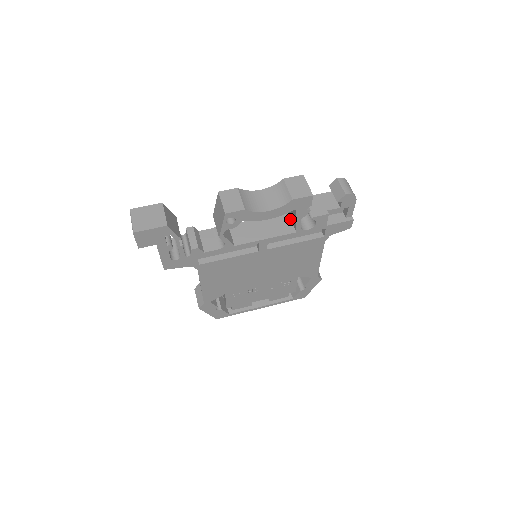
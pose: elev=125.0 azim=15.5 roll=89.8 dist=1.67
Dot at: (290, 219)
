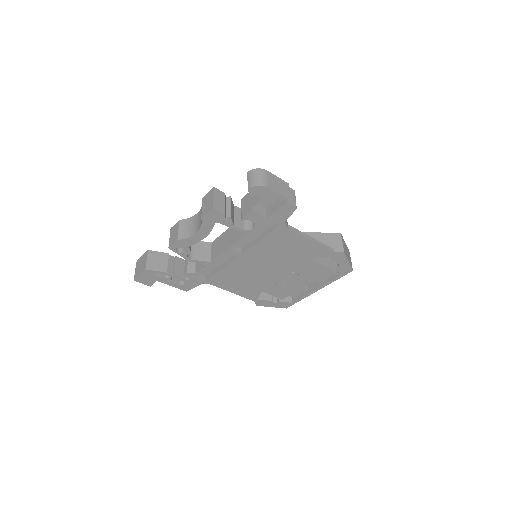
Dot at: occluded
